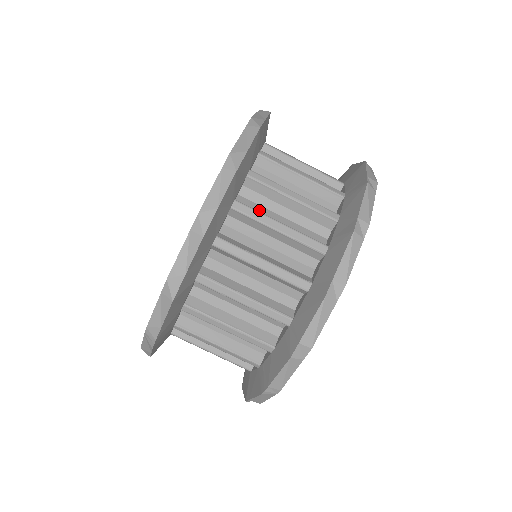
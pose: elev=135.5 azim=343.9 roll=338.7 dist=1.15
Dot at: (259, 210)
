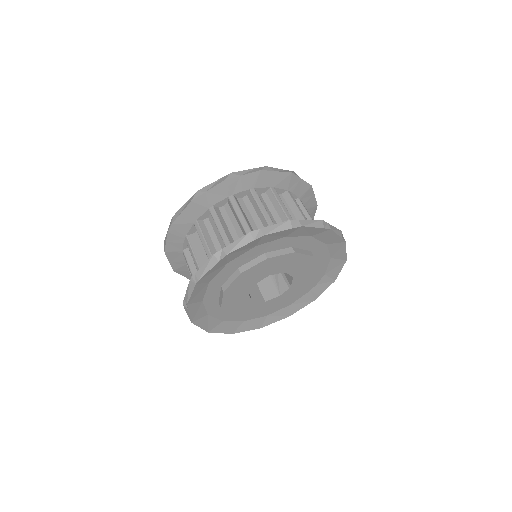
Dot at: (263, 203)
